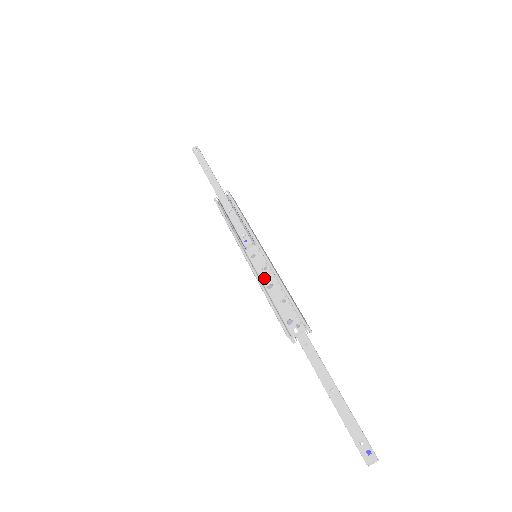
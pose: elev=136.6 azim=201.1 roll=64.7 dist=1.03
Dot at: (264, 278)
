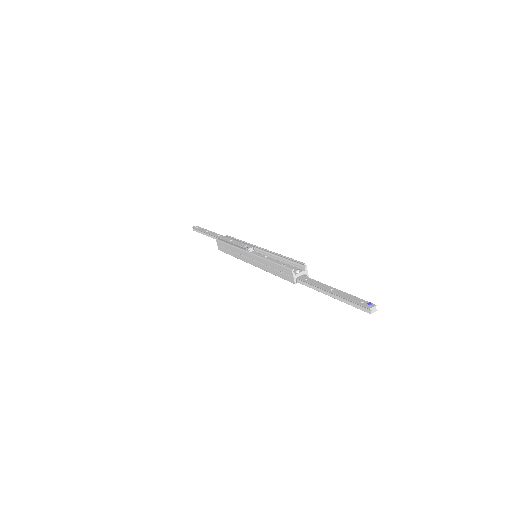
Dot at: occluded
